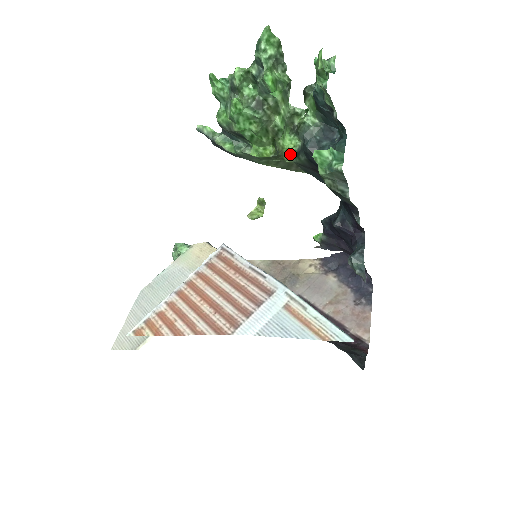
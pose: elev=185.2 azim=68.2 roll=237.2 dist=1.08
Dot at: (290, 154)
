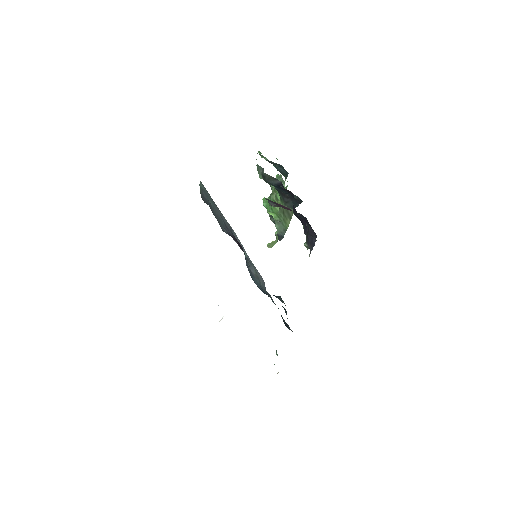
Dot at: (281, 202)
